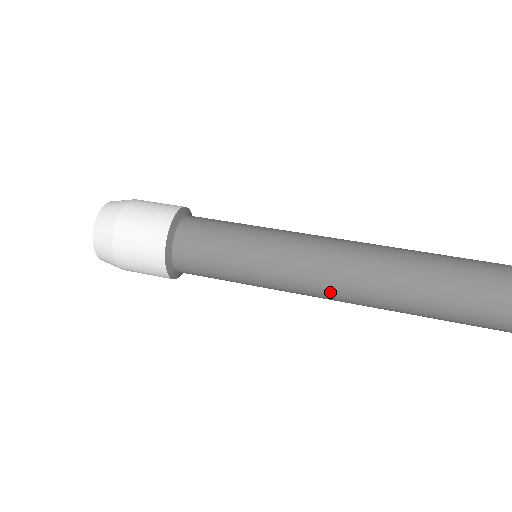
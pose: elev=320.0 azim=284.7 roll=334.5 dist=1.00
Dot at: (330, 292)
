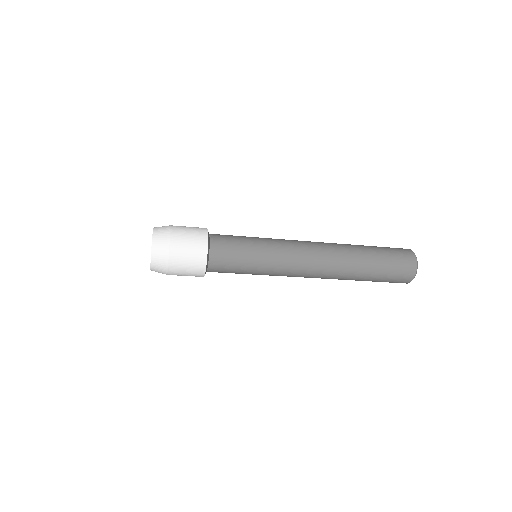
Dot at: (307, 269)
